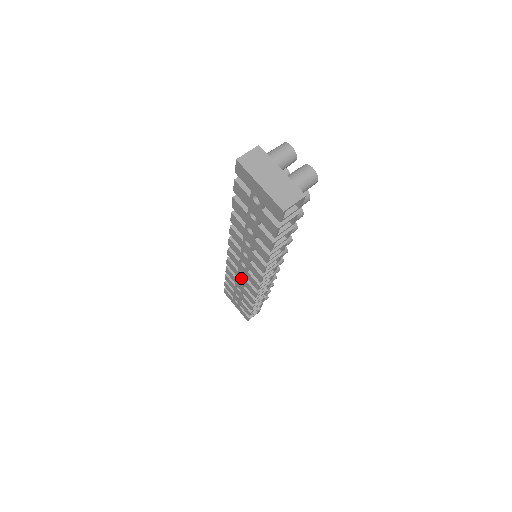
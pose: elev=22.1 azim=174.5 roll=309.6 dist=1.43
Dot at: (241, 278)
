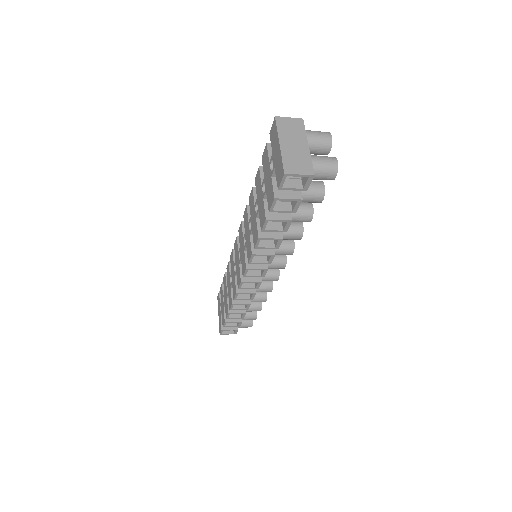
Dot at: (233, 274)
